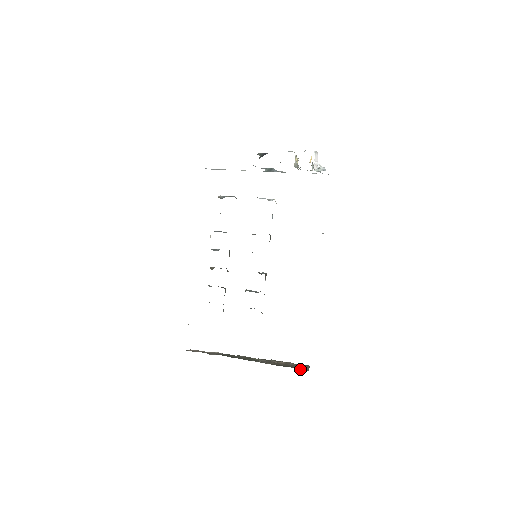
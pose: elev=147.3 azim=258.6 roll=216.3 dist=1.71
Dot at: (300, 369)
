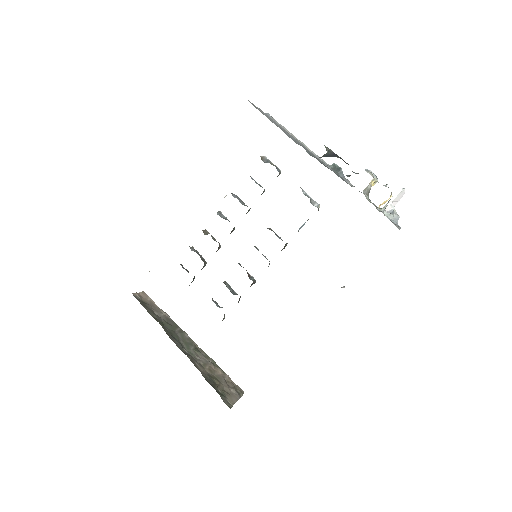
Dot at: (224, 400)
